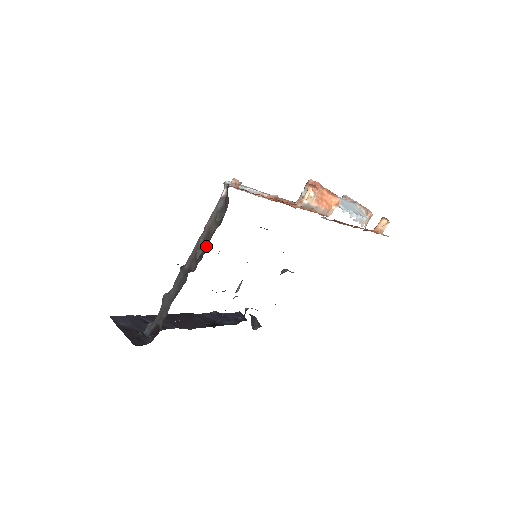
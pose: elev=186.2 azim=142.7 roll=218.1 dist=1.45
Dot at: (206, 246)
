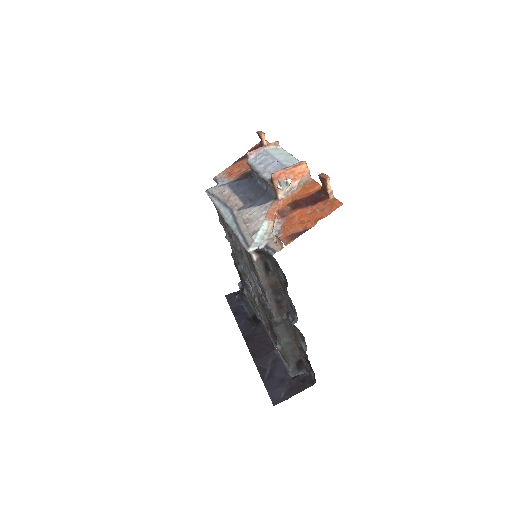
Dot at: (278, 293)
